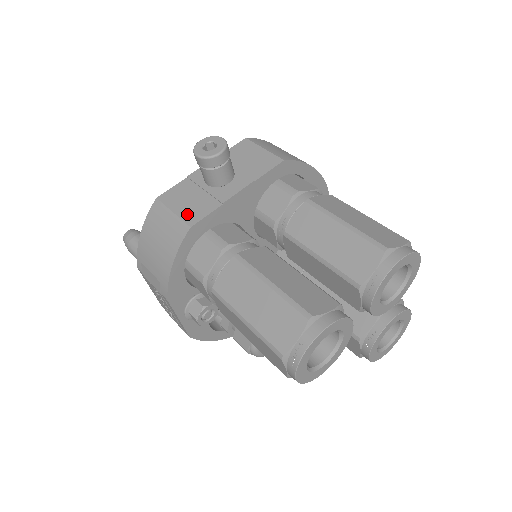
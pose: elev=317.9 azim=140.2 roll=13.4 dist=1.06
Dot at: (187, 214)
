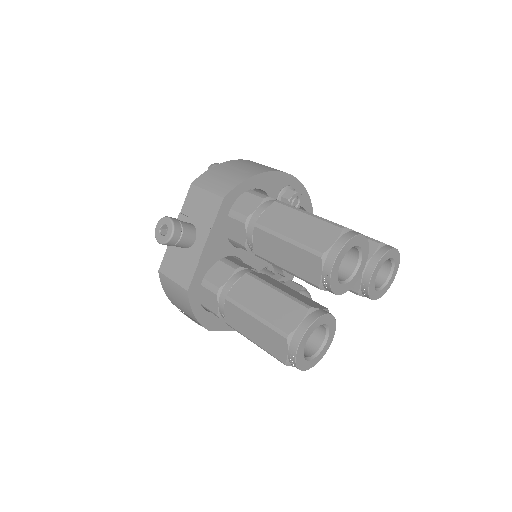
Dot at: (181, 279)
